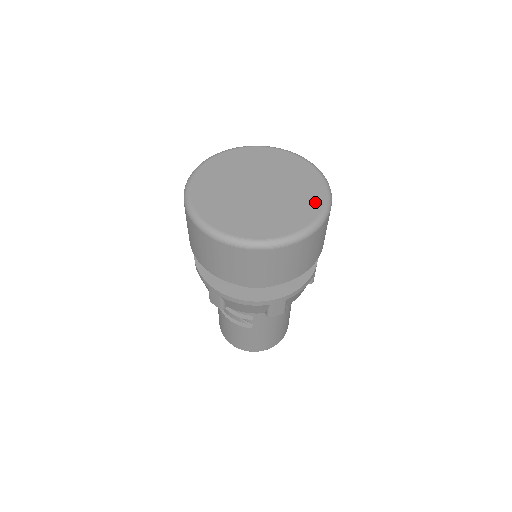
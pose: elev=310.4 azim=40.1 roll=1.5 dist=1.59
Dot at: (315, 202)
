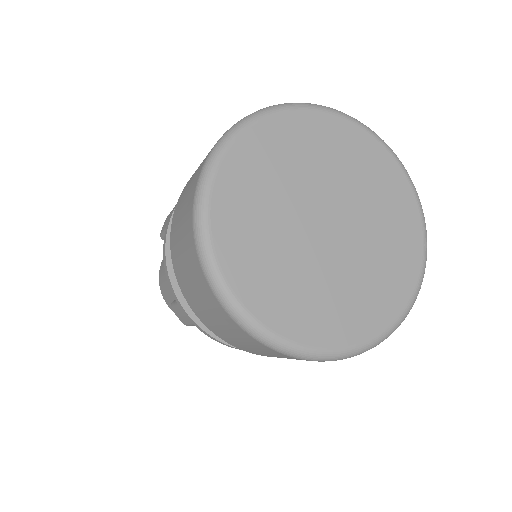
Dot at: (397, 182)
